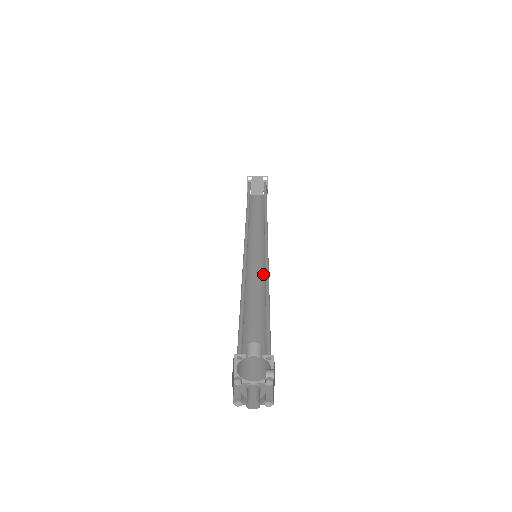
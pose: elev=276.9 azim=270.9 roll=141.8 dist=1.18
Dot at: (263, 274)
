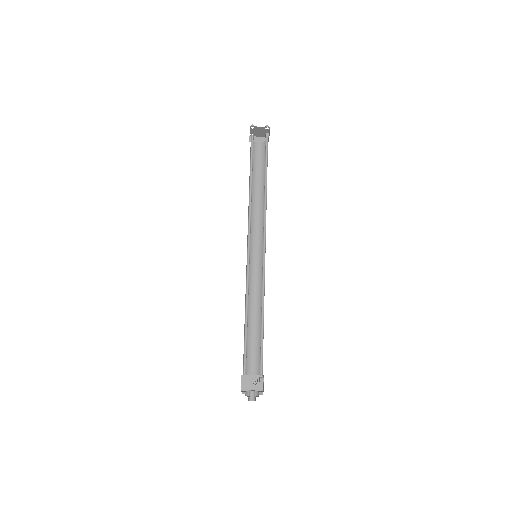
Dot at: (261, 271)
